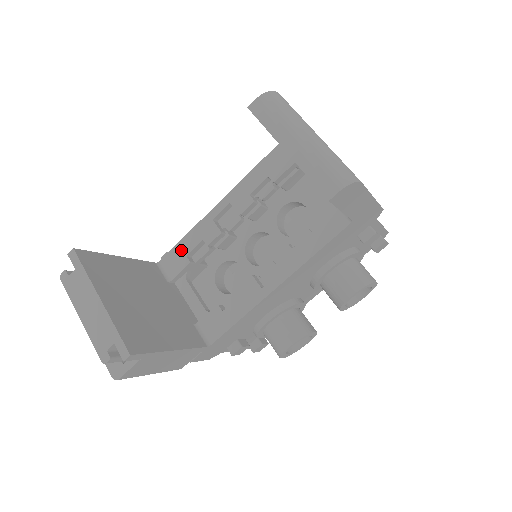
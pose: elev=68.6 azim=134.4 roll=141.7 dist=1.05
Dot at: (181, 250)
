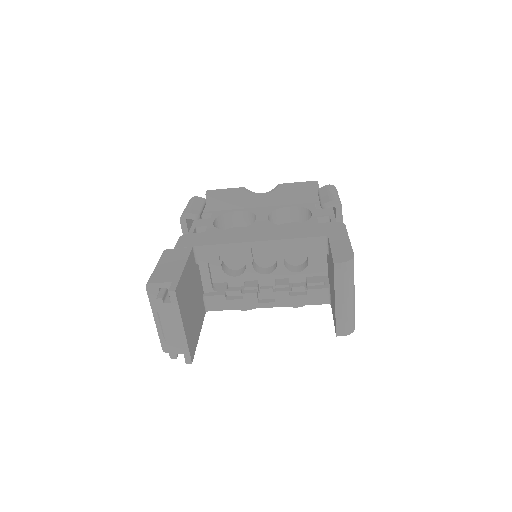
Dot at: (217, 251)
